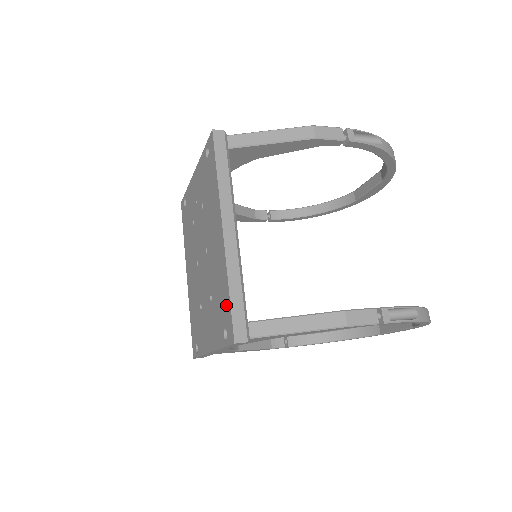
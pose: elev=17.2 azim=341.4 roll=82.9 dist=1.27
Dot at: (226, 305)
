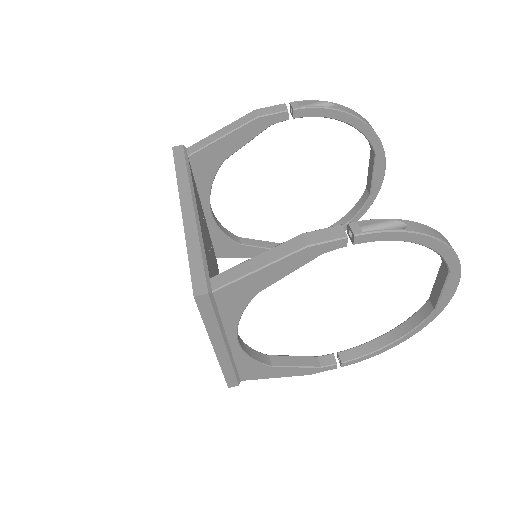
Dot at: occluded
